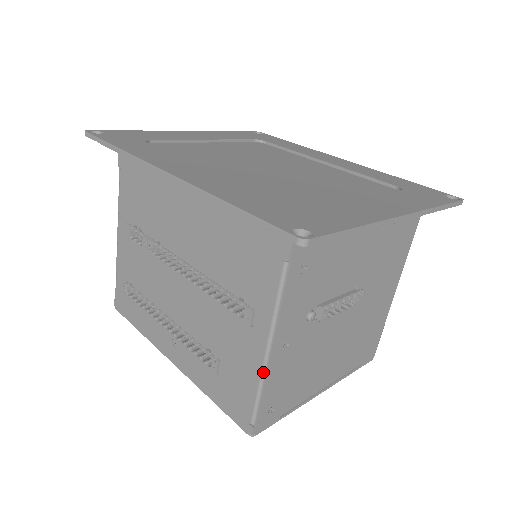
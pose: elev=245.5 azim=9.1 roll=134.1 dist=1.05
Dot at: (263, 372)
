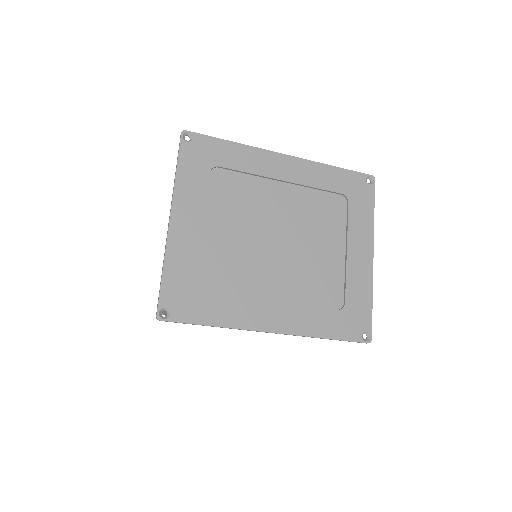
Dot at: occluded
